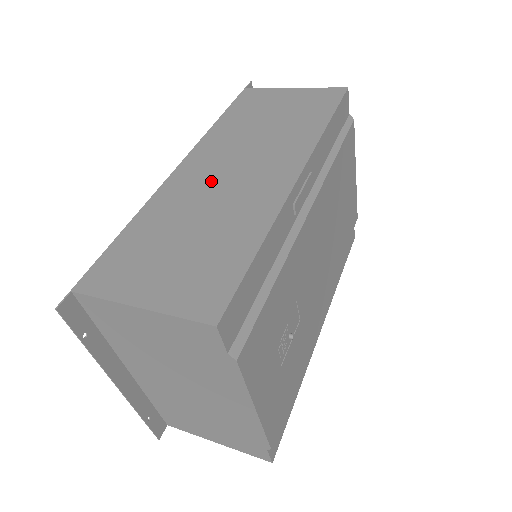
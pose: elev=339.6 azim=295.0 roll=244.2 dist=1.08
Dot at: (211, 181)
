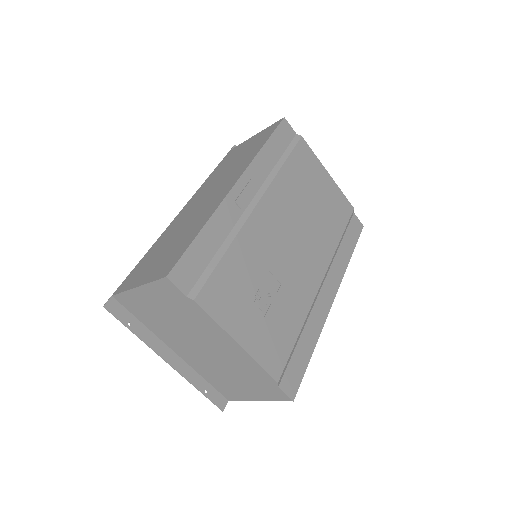
Dot at: (192, 210)
